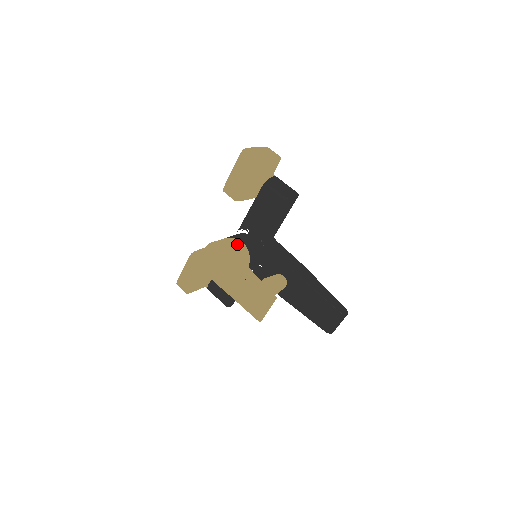
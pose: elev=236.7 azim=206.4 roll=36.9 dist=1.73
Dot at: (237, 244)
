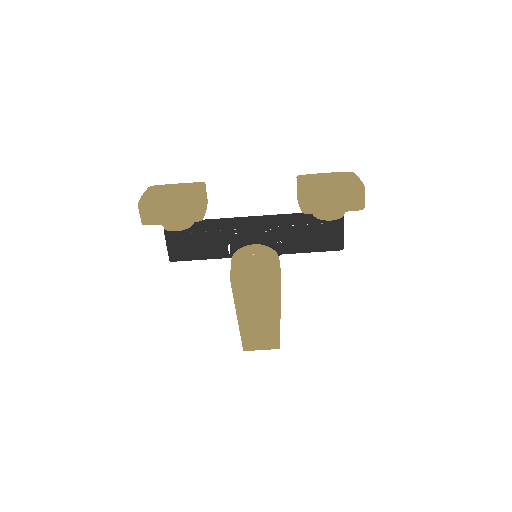
Dot at: occluded
